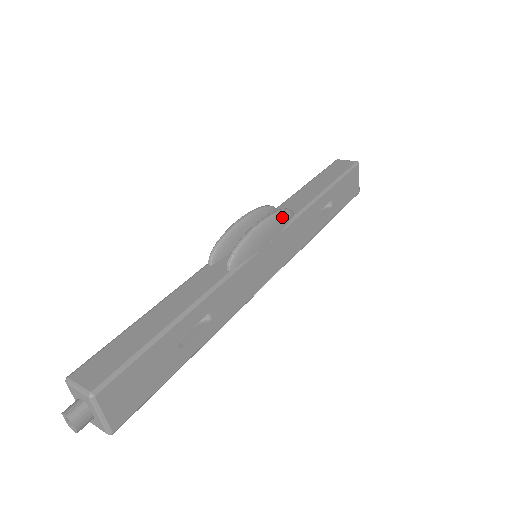
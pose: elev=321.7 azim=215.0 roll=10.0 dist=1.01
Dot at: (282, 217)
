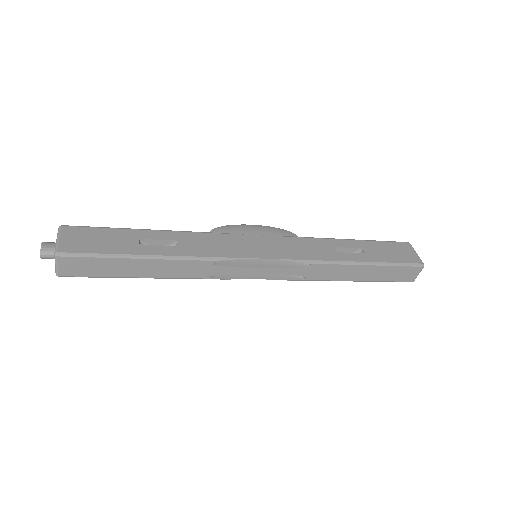
Dot at: (279, 230)
